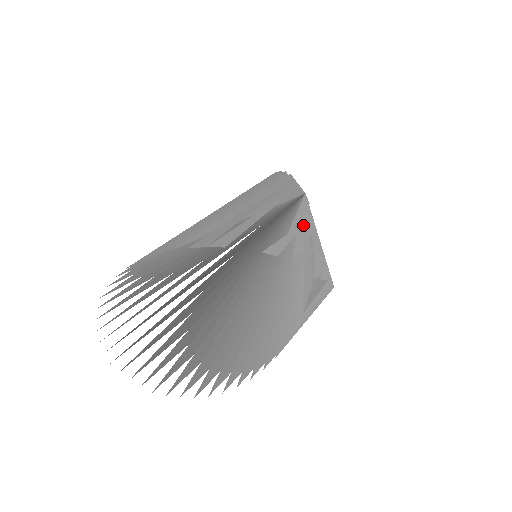
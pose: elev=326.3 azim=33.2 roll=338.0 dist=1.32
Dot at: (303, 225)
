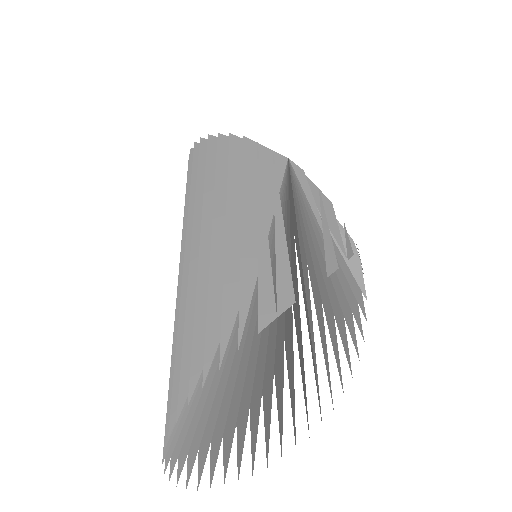
Dot at: (322, 205)
